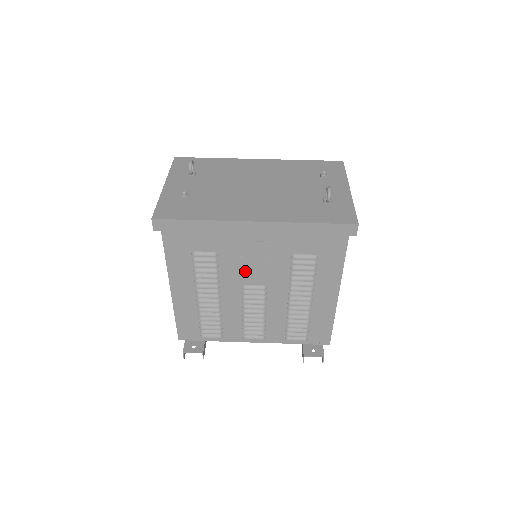
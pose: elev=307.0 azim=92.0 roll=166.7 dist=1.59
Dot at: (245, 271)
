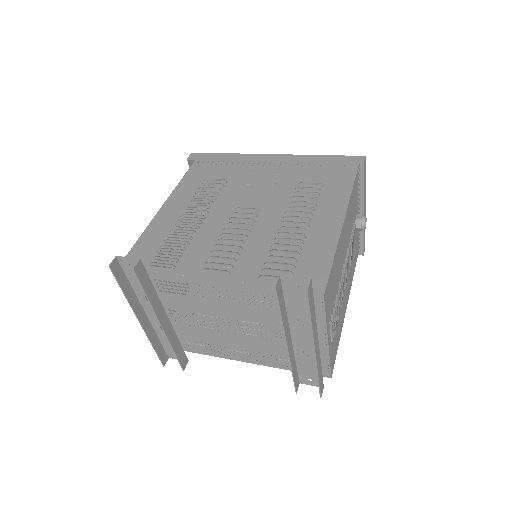
Dot at: (245, 196)
